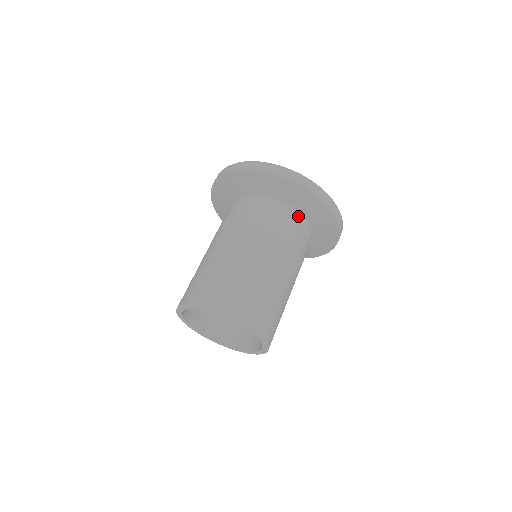
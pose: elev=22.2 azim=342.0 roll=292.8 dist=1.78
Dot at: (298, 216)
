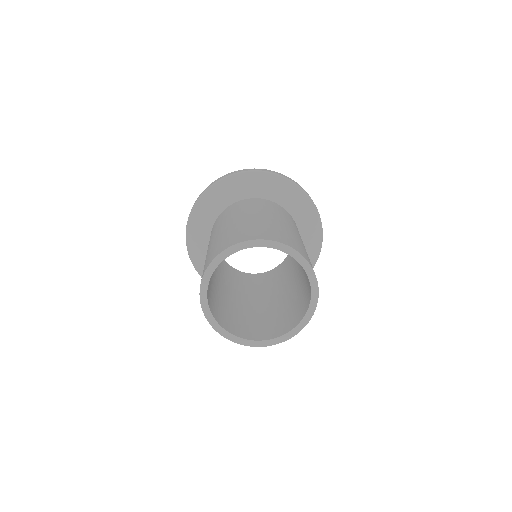
Dot at: (294, 221)
